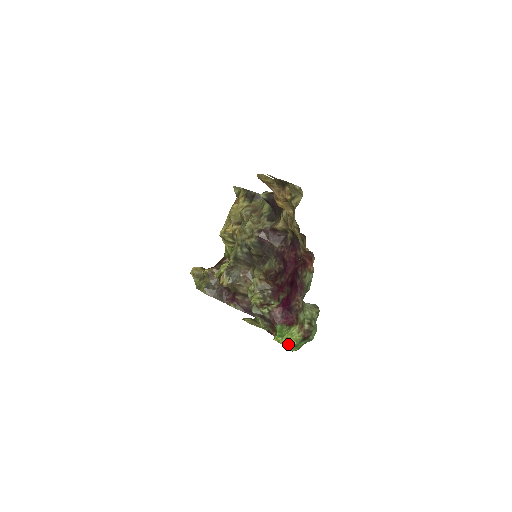
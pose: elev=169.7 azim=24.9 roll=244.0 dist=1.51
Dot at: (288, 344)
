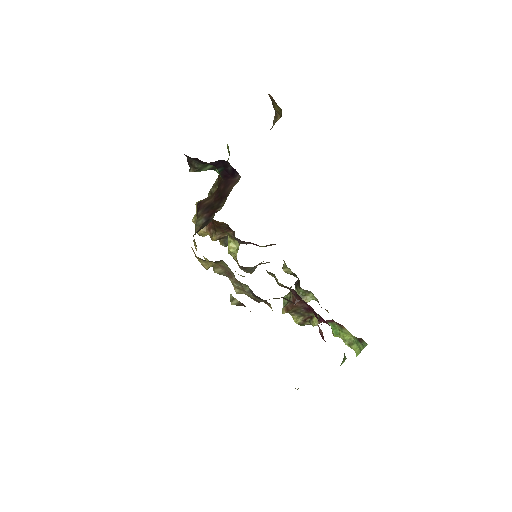
Dot at: (348, 343)
